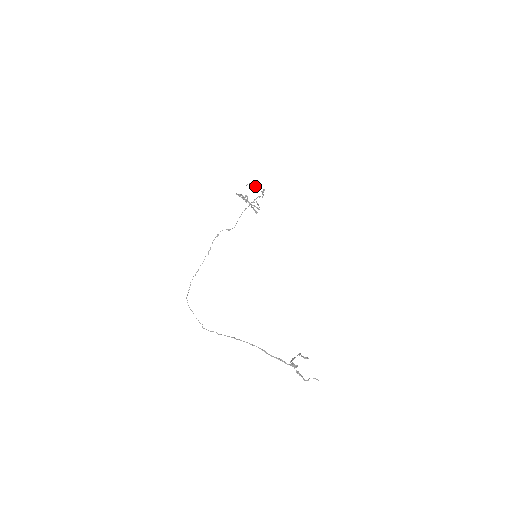
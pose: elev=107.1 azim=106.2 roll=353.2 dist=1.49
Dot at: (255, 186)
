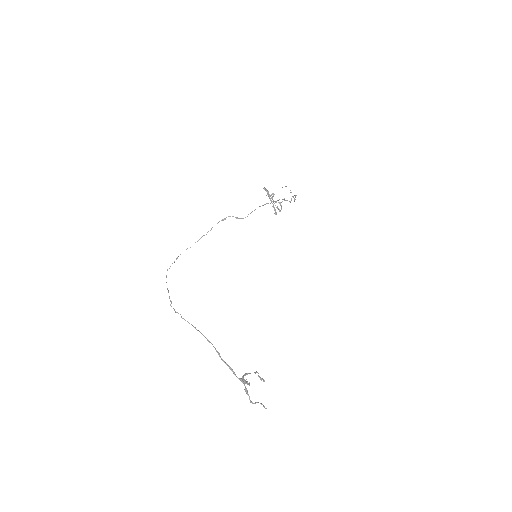
Dot at: occluded
